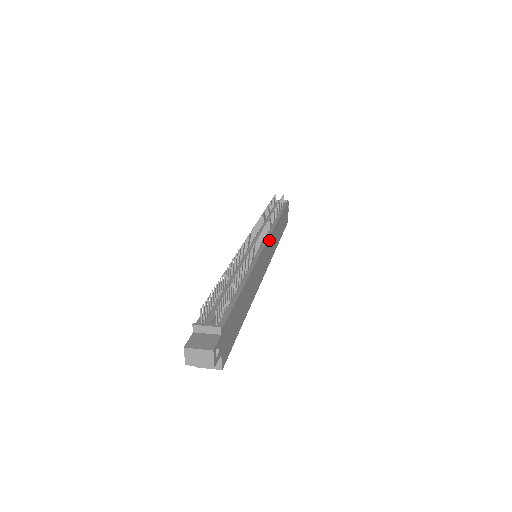
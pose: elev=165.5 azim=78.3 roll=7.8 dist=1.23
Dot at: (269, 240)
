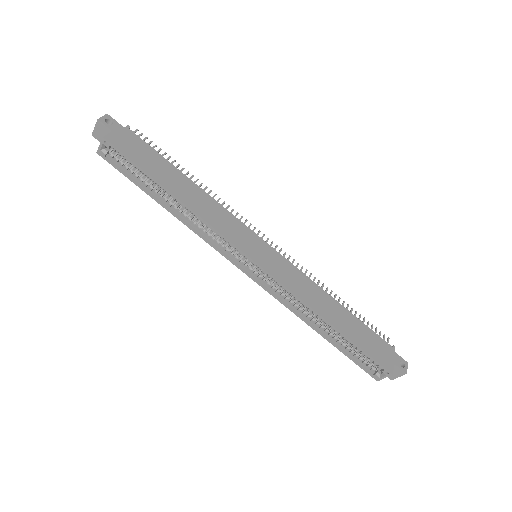
Dot at: (284, 261)
